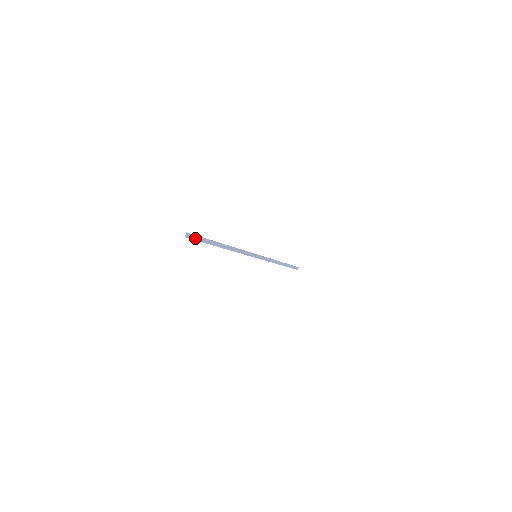
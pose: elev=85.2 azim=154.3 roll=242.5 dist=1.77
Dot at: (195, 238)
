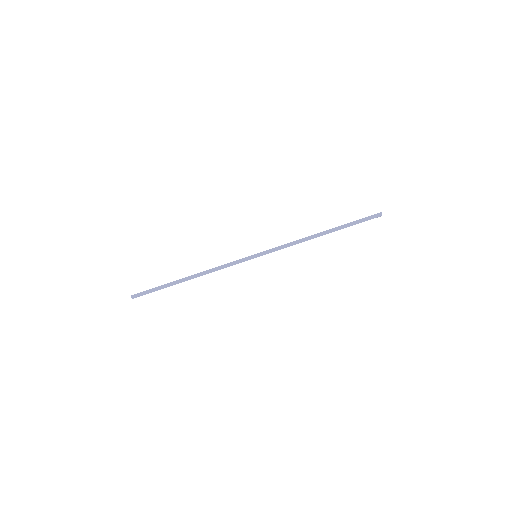
Dot at: (144, 294)
